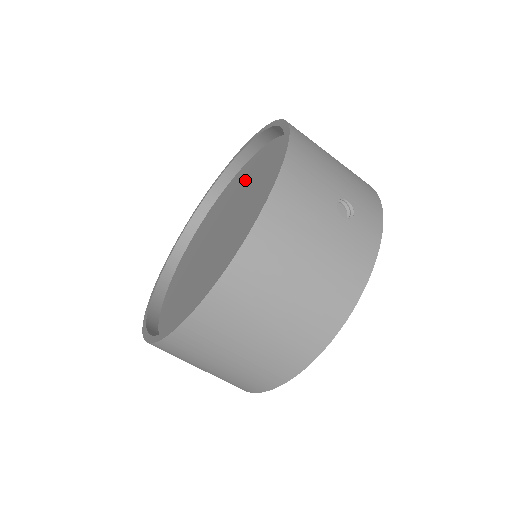
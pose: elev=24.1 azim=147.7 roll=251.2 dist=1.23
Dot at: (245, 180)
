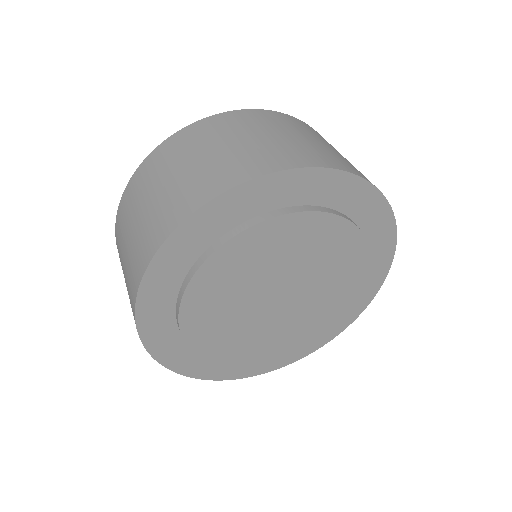
Dot at: occluded
